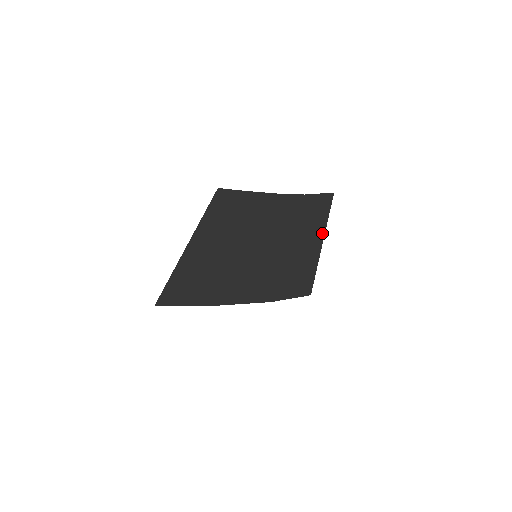
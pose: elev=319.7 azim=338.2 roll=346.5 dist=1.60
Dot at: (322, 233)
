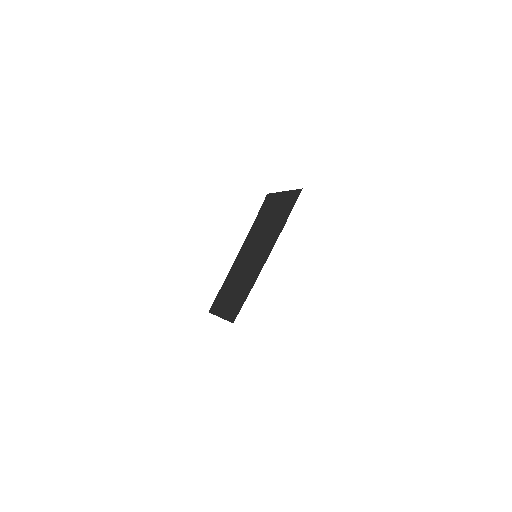
Dot at: (280, 195)
